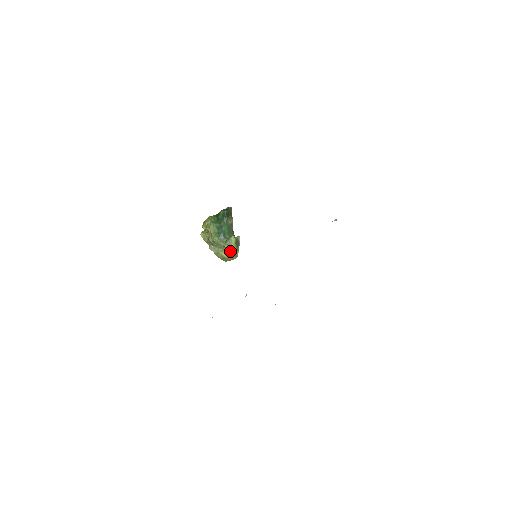
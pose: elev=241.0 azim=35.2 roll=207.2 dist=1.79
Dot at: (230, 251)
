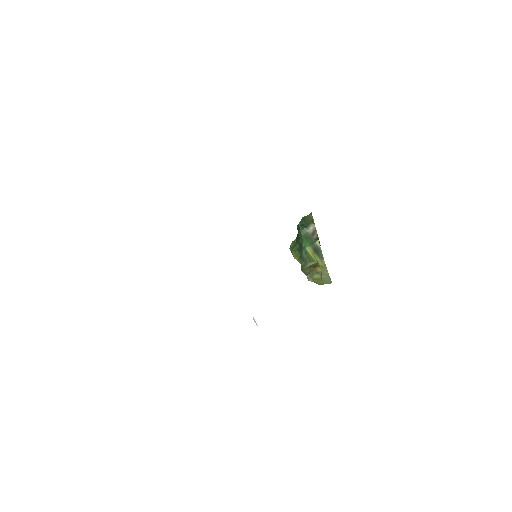
Dot at: (316, 267)
